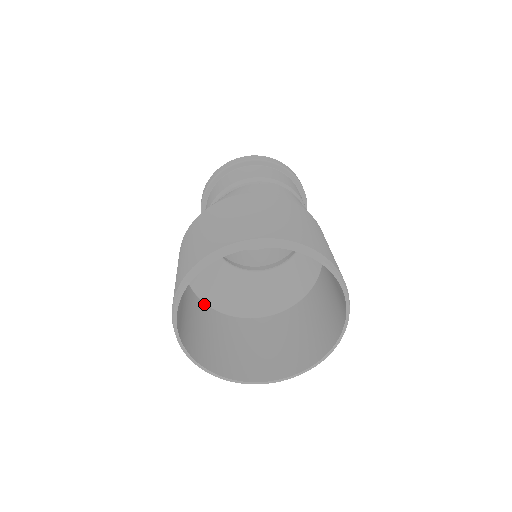
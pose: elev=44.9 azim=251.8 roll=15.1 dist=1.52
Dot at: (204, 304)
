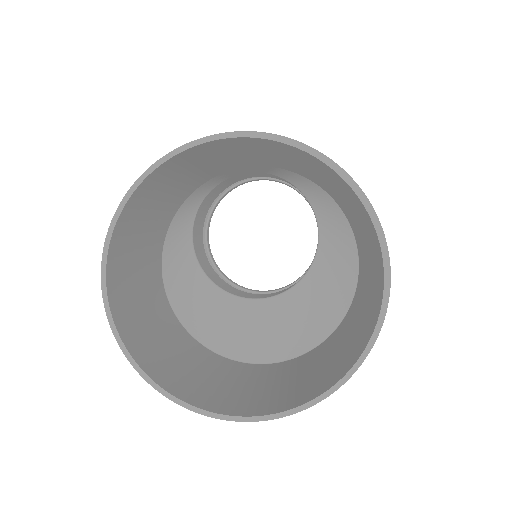
Dot at: (229, 360)
